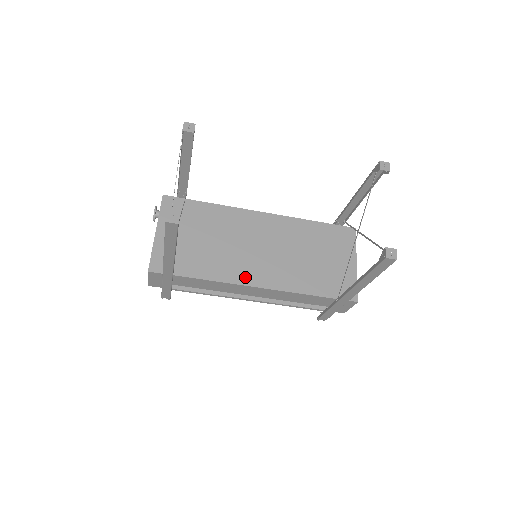
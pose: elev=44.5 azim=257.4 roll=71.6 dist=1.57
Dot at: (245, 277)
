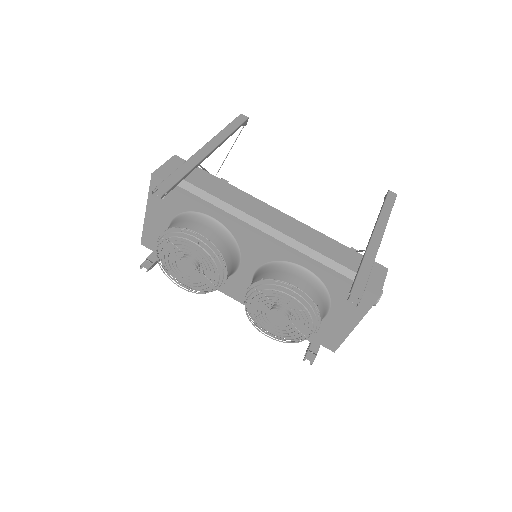
Dot at: occluded
